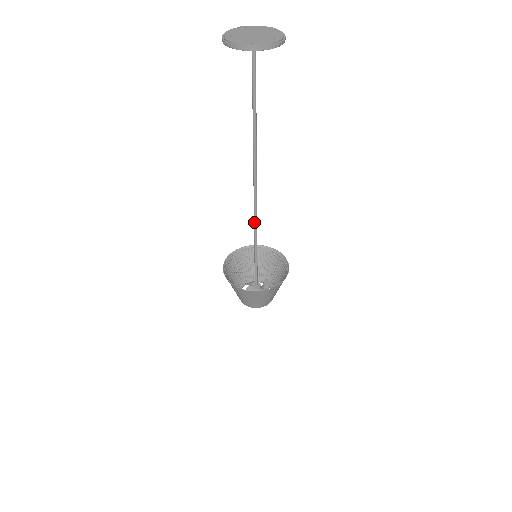
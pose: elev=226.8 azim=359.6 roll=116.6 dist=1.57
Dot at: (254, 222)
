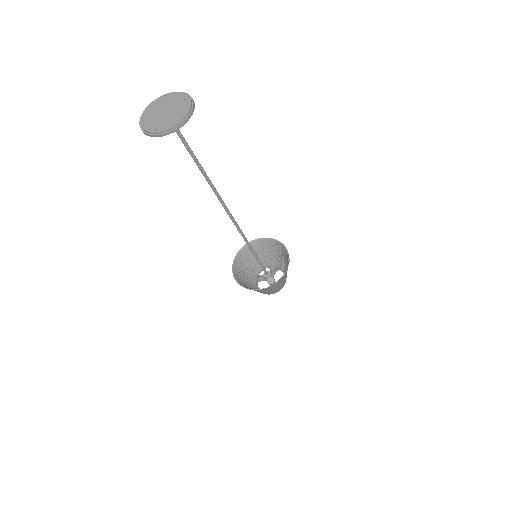
Dot at: (242, 236)
